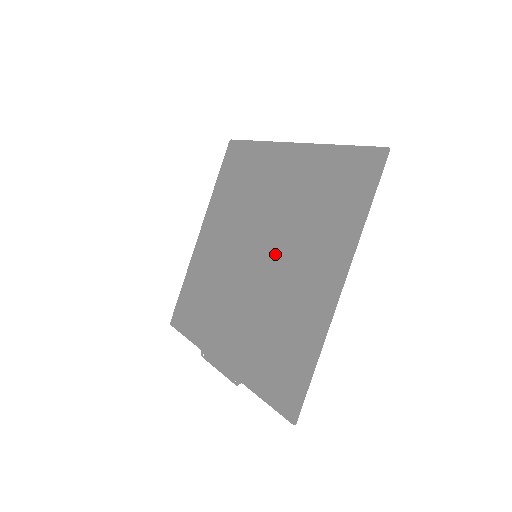
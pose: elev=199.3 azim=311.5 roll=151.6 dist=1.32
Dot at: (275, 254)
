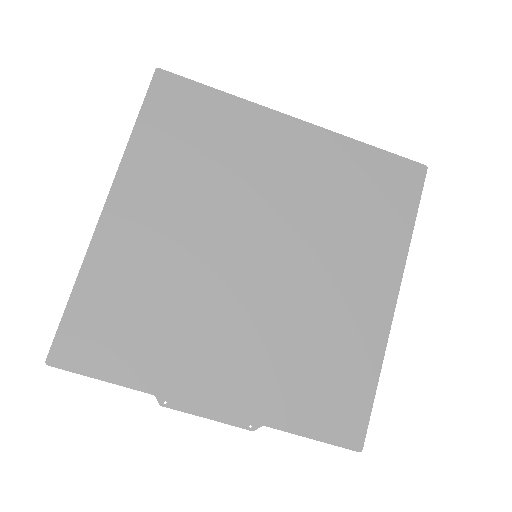
Dot at: (293, 256)
